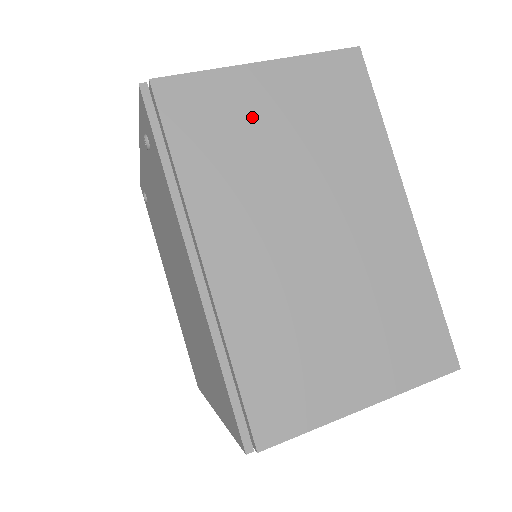
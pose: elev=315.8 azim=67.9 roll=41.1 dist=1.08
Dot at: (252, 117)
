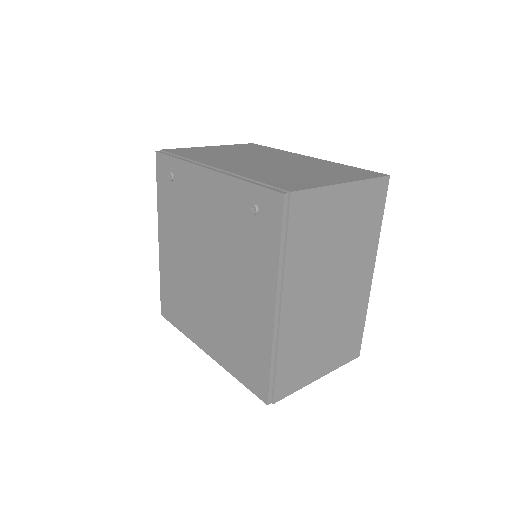
Dot at: (330, 220)
